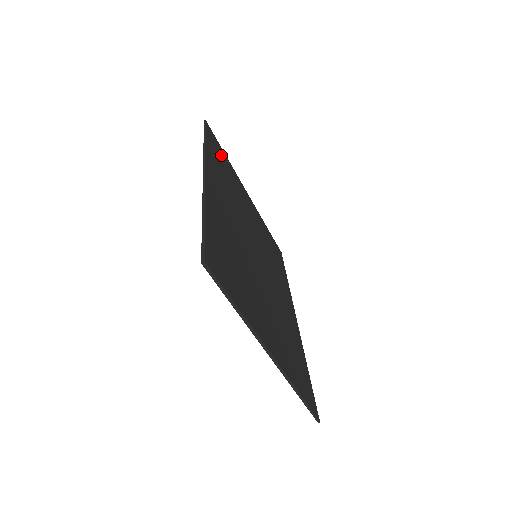
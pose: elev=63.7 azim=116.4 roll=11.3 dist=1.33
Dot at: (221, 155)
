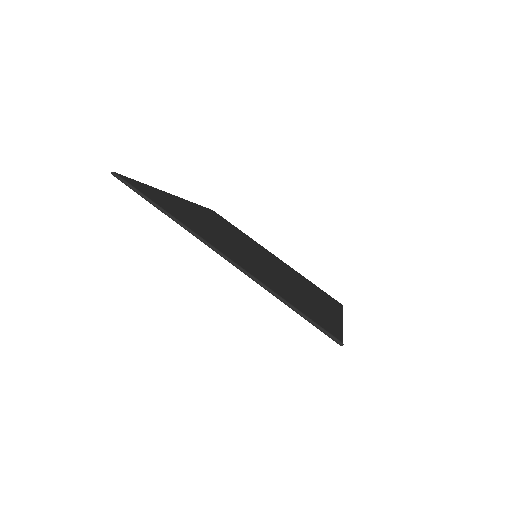
Dot at: (228, 223)
